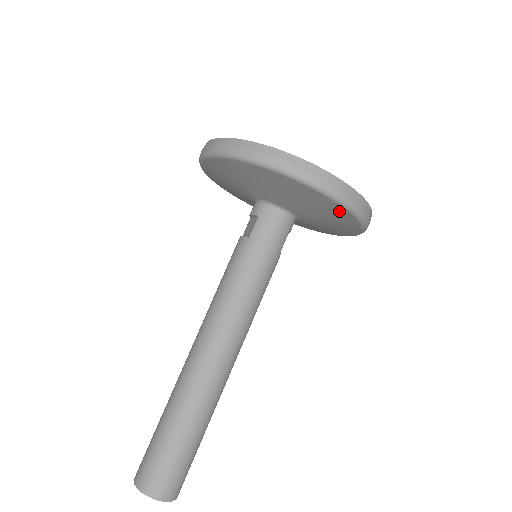
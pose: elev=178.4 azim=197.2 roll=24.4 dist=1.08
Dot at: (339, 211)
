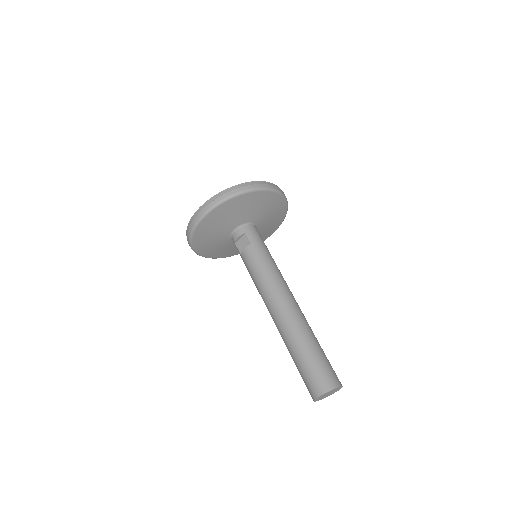
Dot at: (281, 203)
